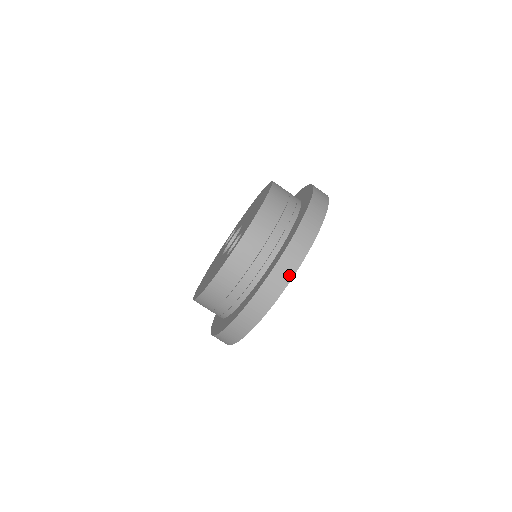
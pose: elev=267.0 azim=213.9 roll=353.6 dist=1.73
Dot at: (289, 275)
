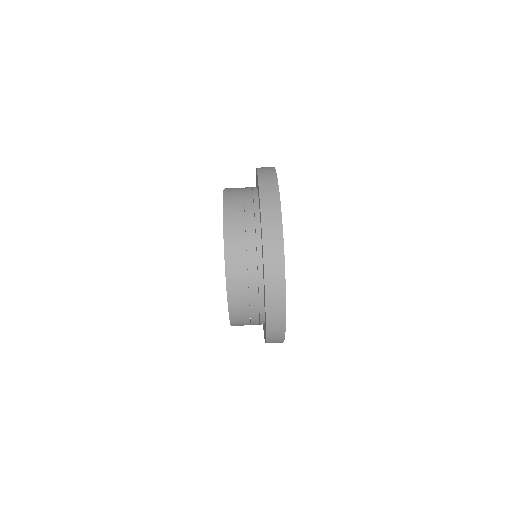
Dot at: (279, 248)
